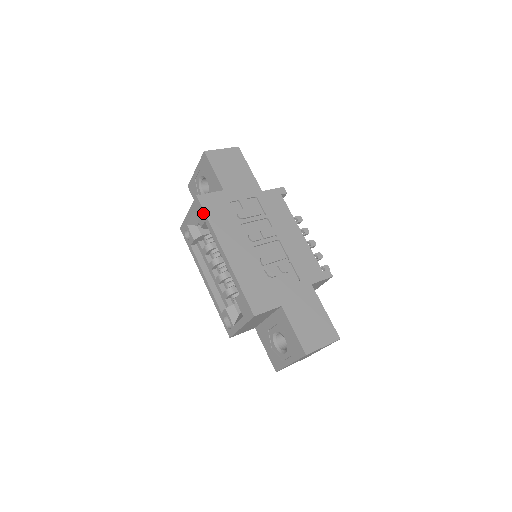
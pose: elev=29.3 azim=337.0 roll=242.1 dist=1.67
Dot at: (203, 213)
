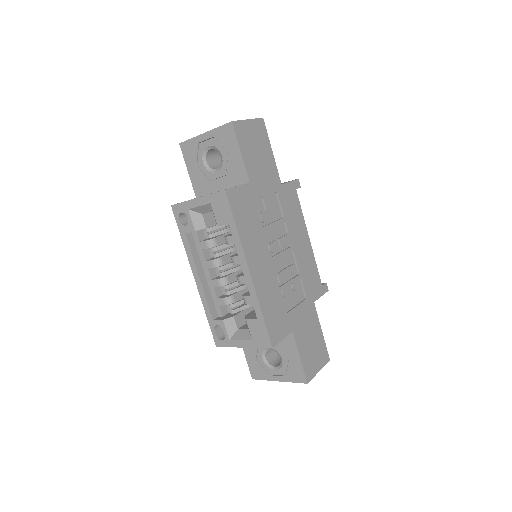
Dot at: (230, 214)
